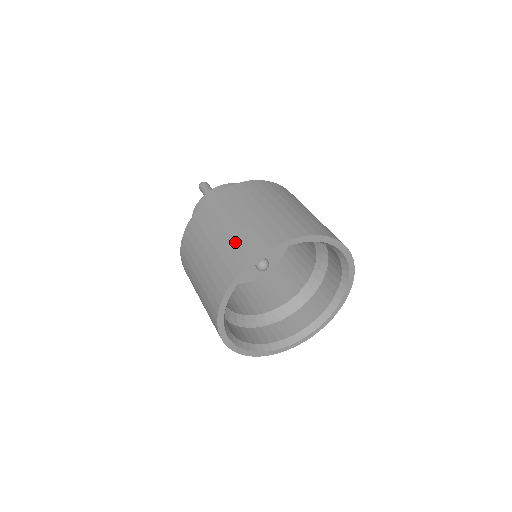
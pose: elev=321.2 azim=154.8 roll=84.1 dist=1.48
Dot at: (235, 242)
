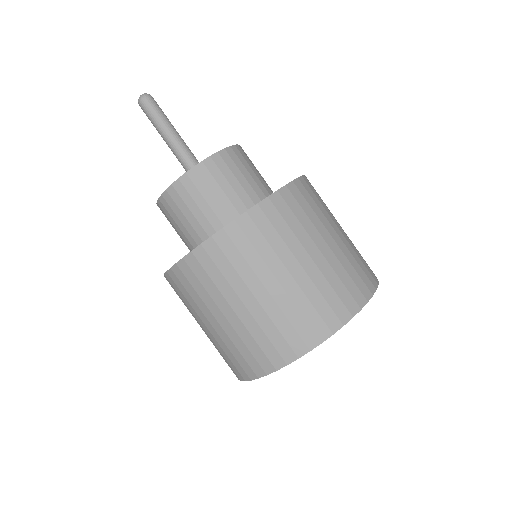
Dot at: (296, 308)
